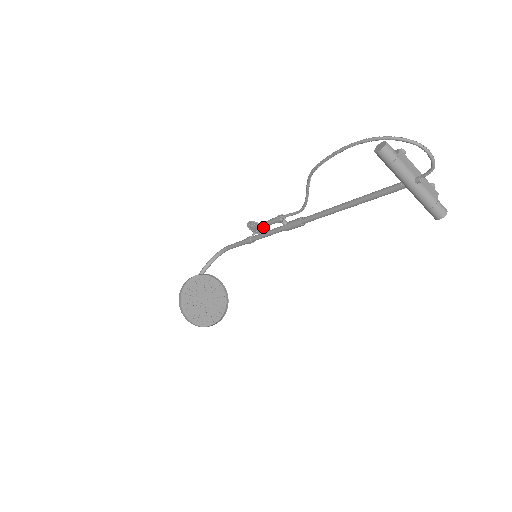
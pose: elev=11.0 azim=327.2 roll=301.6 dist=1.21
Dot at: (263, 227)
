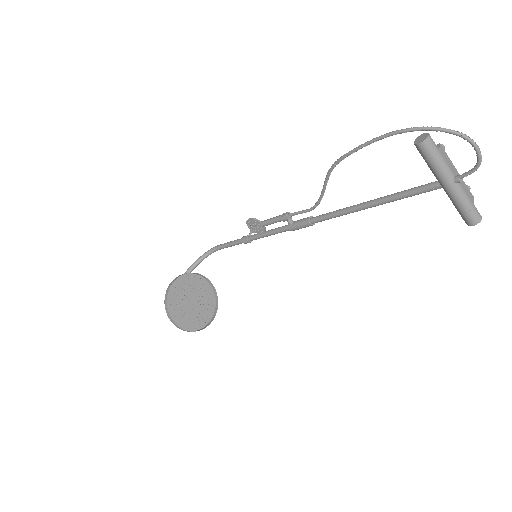
Dot at: (265, 225)
